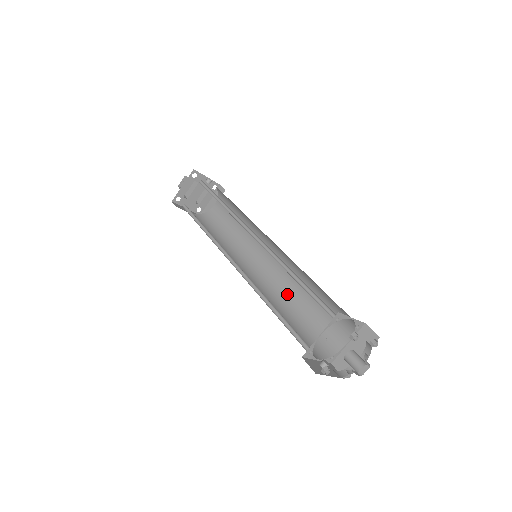
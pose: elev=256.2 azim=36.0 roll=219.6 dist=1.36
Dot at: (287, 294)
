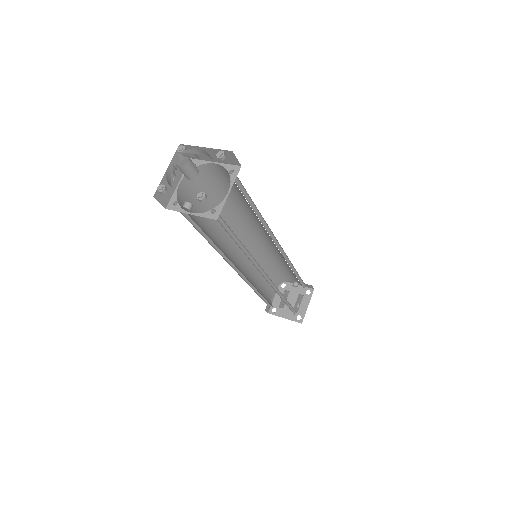
Dot at: occluded
